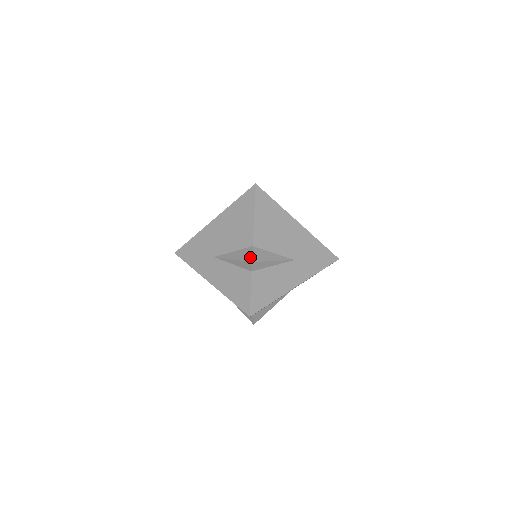
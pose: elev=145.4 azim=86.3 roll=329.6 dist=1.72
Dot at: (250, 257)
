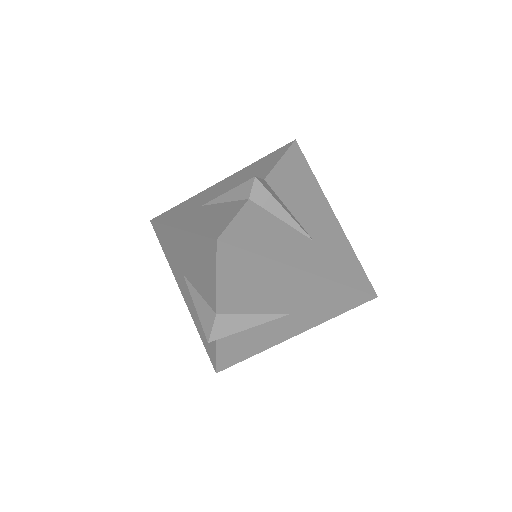
Dot at: (209, 332)
